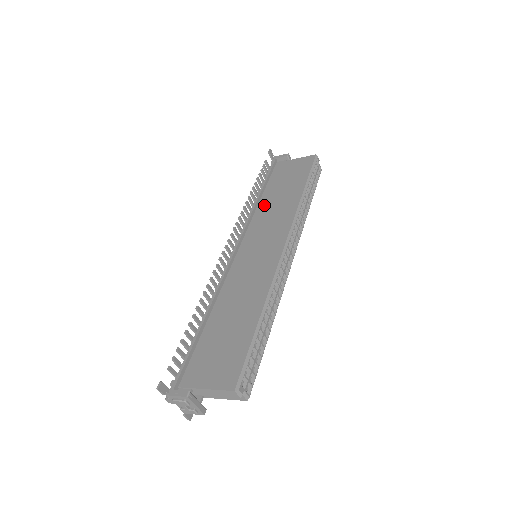
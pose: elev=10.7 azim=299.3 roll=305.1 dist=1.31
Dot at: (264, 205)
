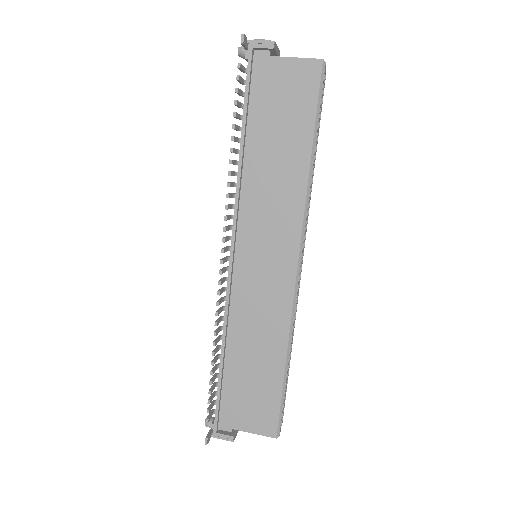
Dot at: (253, 171)
